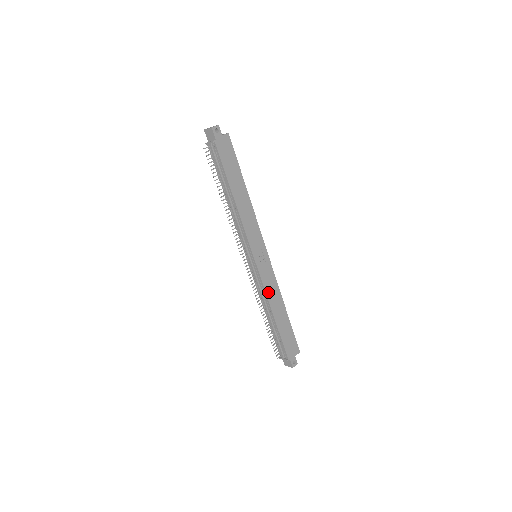
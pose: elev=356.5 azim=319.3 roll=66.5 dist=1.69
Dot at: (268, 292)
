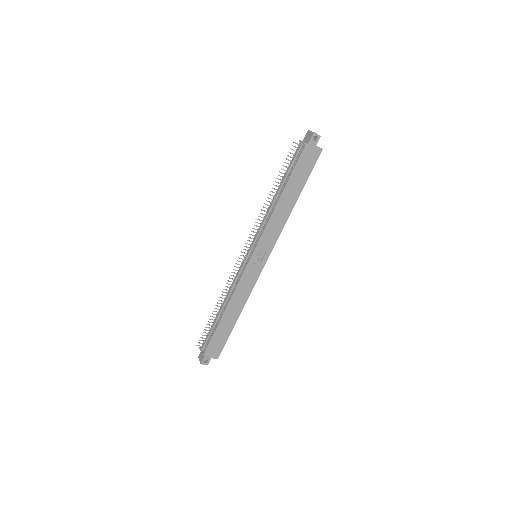
Dot at: (238, 290)
